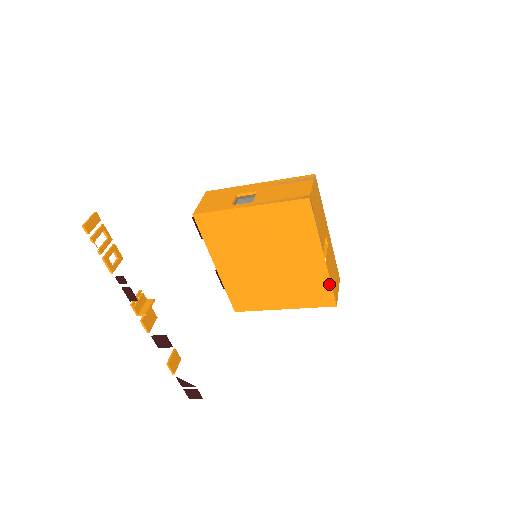
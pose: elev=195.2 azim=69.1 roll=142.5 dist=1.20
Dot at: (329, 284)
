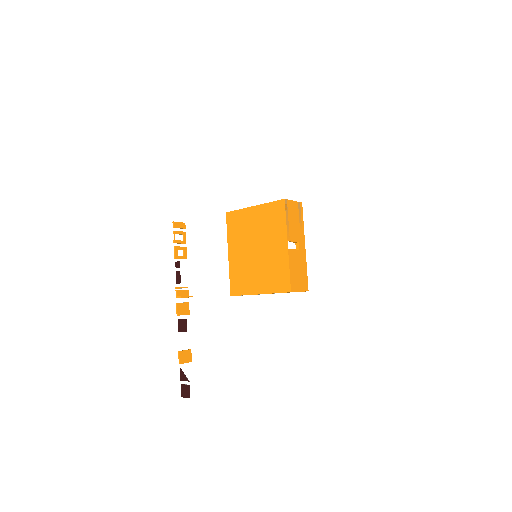
Dot at: (288, 270)
